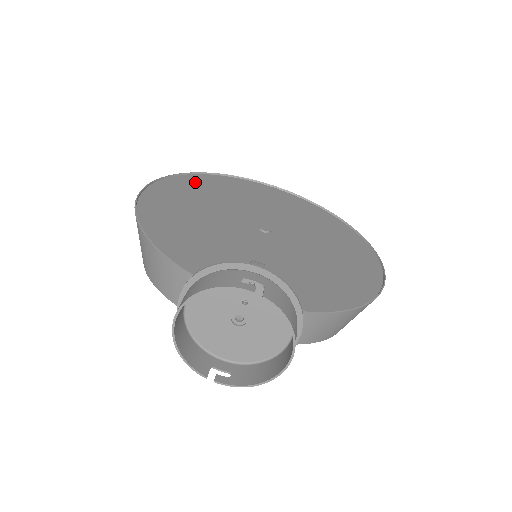
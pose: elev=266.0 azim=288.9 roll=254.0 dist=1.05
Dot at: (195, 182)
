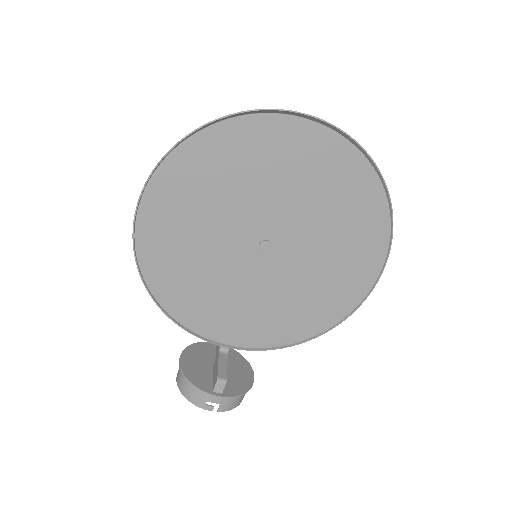
Dot at: (193, 162)
